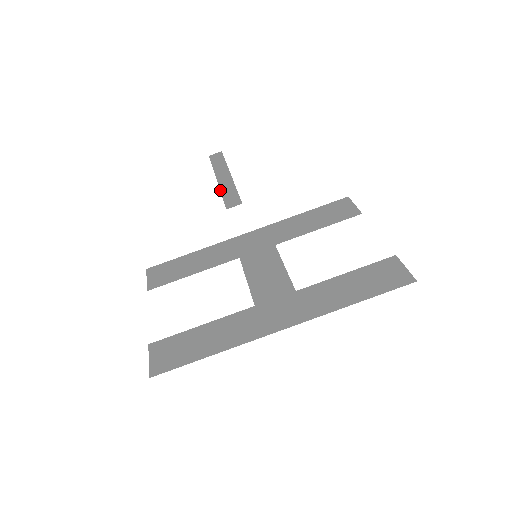
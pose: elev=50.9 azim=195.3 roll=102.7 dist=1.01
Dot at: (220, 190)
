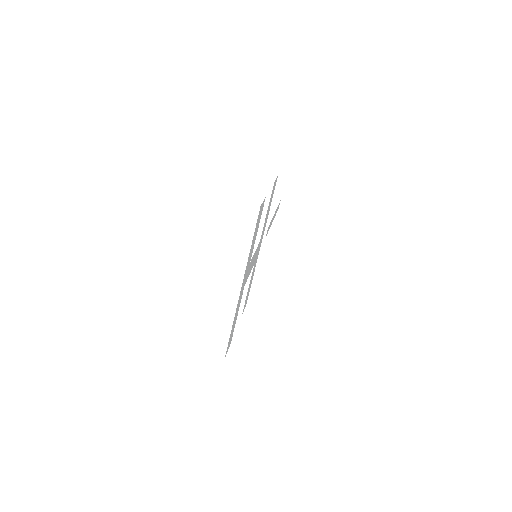
Dot at: occluded
